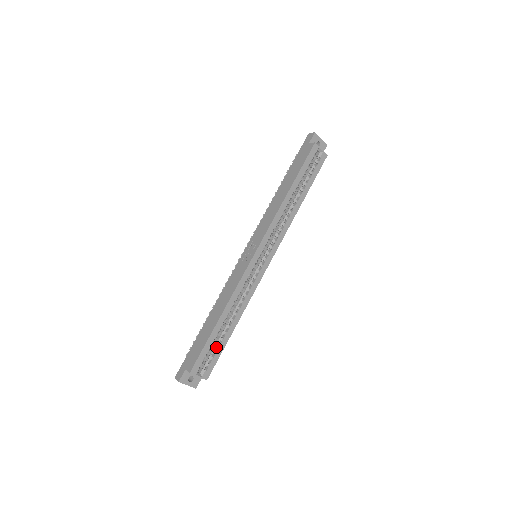
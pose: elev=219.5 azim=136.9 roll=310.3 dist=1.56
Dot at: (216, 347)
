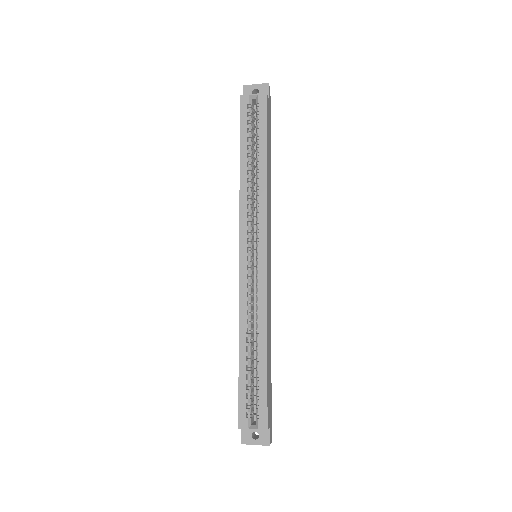
Dot at: (257, 385)
